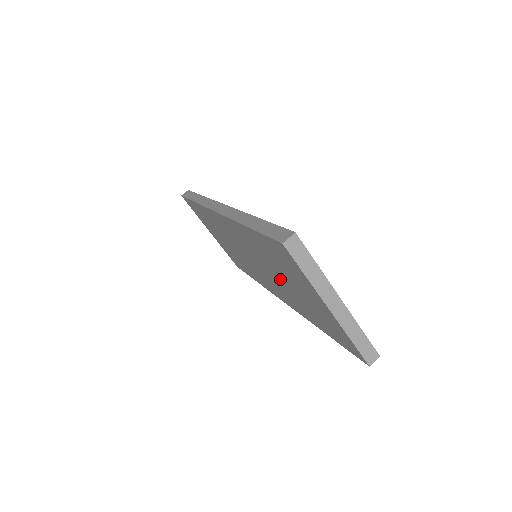
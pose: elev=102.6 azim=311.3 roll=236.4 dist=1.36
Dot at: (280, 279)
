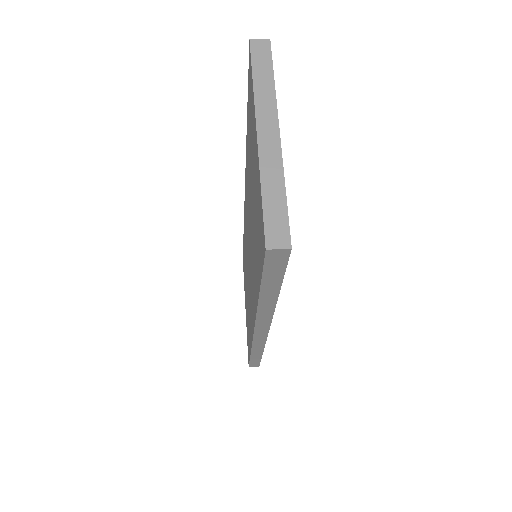
Dot at: (251, 220)
